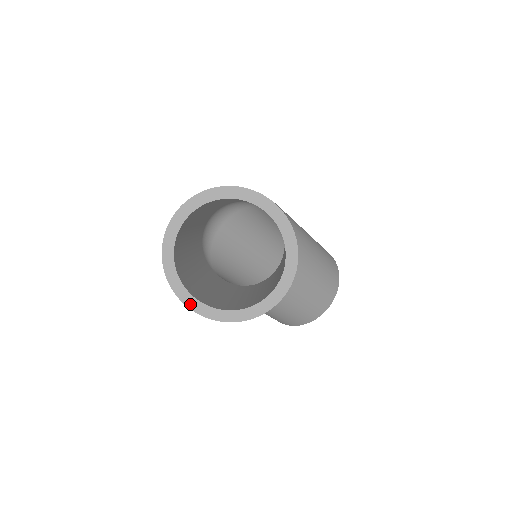
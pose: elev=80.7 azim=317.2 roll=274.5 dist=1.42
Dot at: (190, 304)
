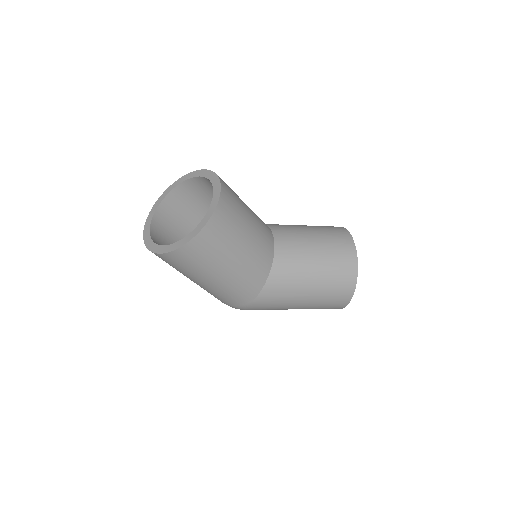
Dot at: (185, 242)
